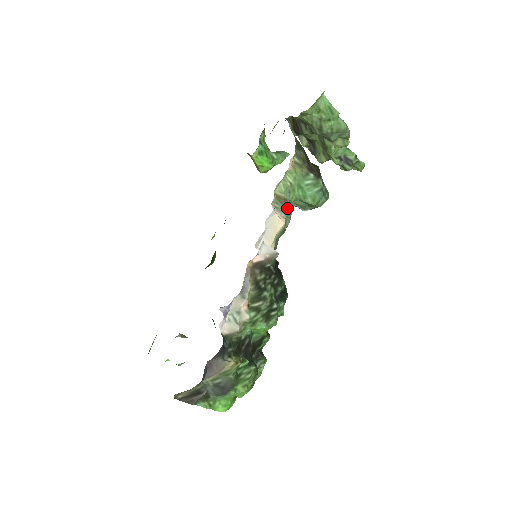
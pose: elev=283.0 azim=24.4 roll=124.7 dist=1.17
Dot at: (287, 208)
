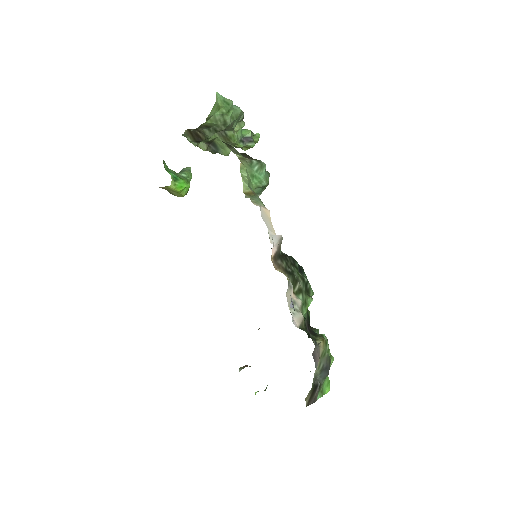
Dot at: (258, 199)
